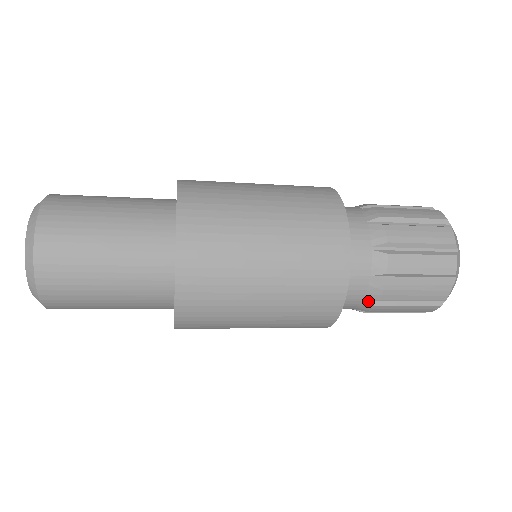
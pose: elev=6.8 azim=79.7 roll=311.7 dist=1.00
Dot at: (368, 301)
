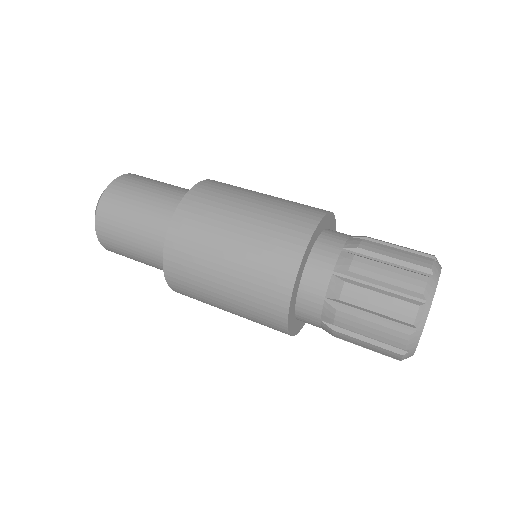
Dot at: (326, 323)
